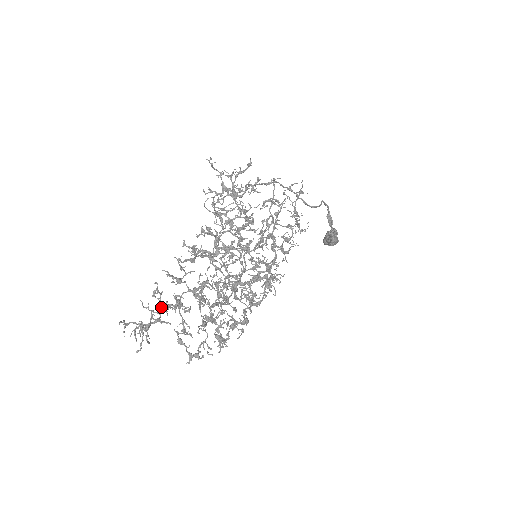
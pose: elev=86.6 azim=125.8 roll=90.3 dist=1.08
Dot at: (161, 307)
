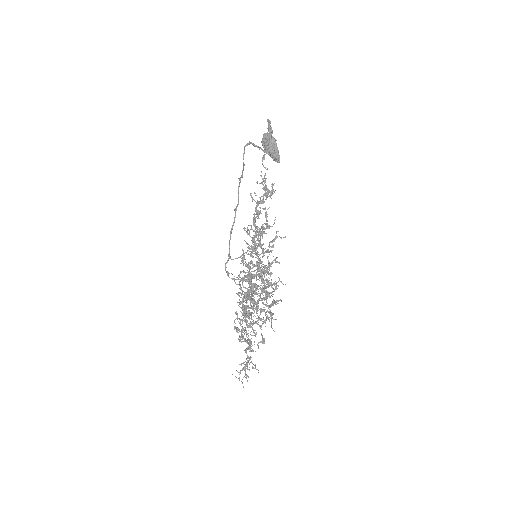
Dot at: occluded
